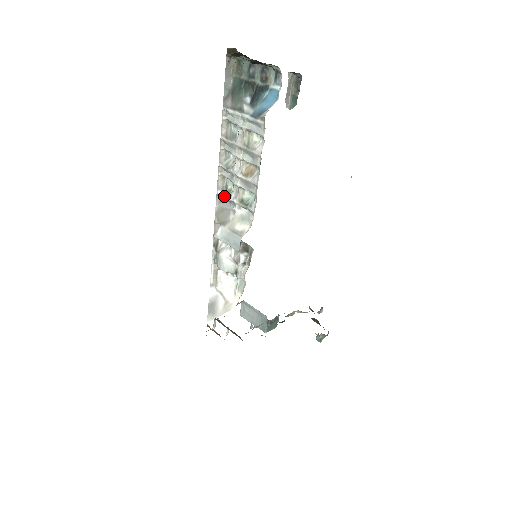
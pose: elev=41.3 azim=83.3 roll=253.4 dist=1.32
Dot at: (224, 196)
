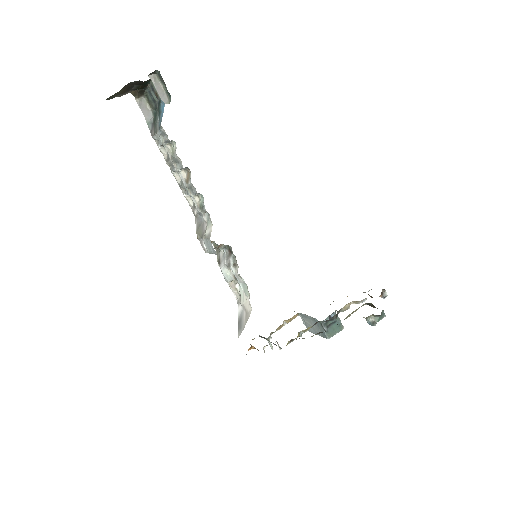
Dot at: (195, 212)
